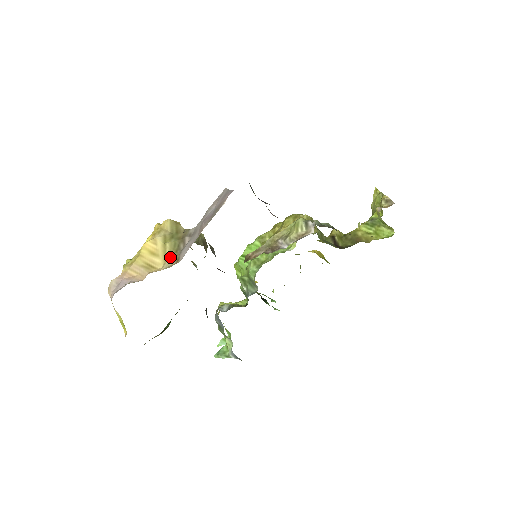
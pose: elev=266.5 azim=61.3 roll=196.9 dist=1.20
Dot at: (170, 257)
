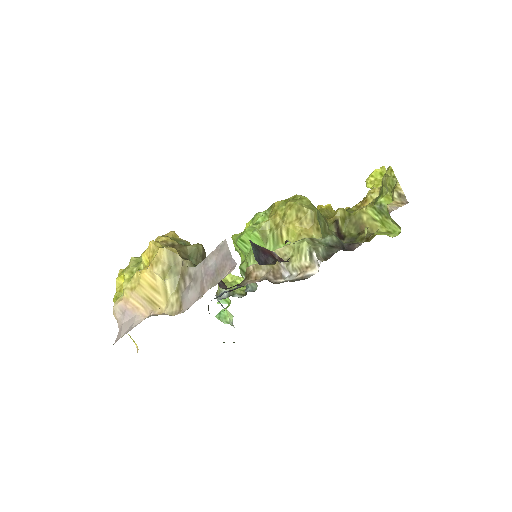
Dot at: (172, 299)
